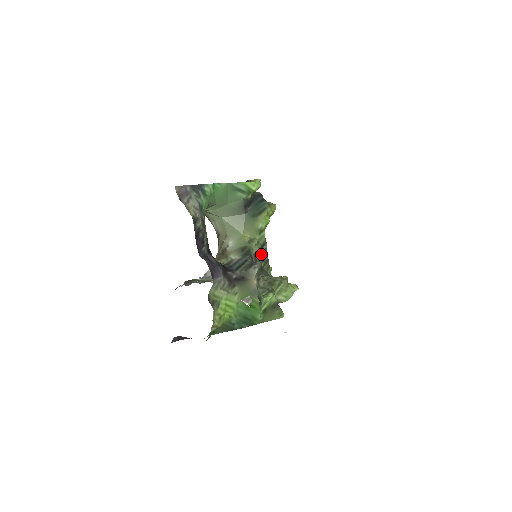
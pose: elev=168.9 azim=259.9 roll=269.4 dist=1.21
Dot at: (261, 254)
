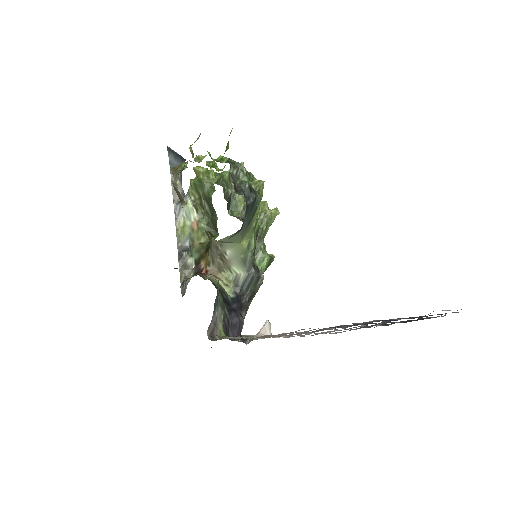
Dot at: occluded
